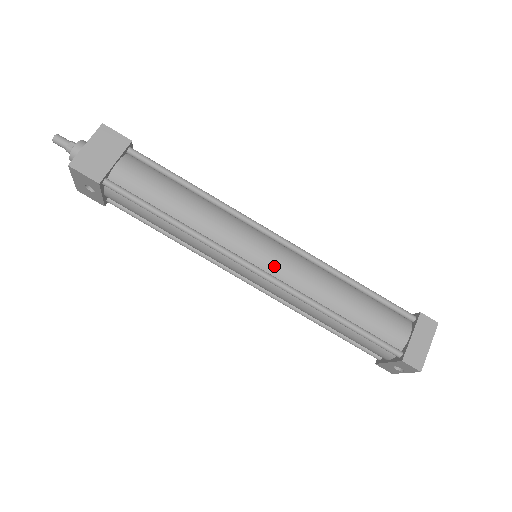
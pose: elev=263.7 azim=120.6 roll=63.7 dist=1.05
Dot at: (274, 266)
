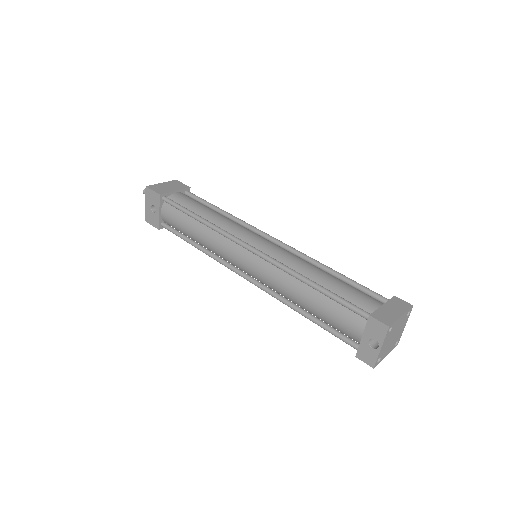
Dot at: (266, 248)
